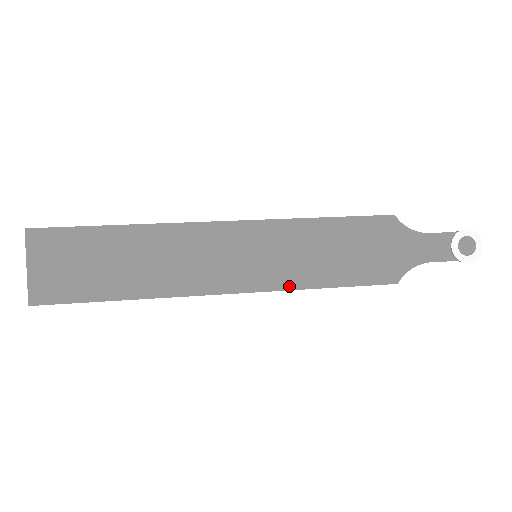
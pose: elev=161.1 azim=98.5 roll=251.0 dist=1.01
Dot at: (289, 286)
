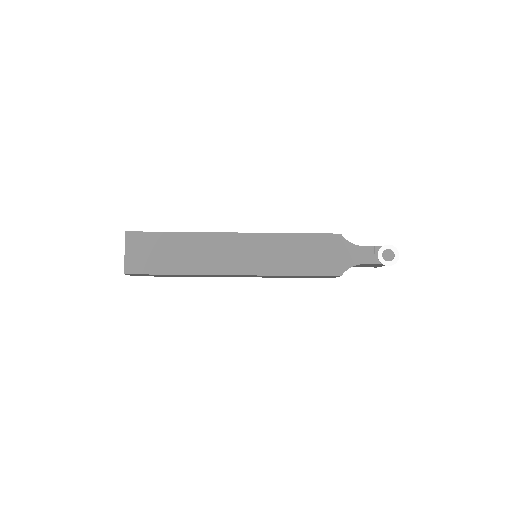
Dot at: (272, 273)
